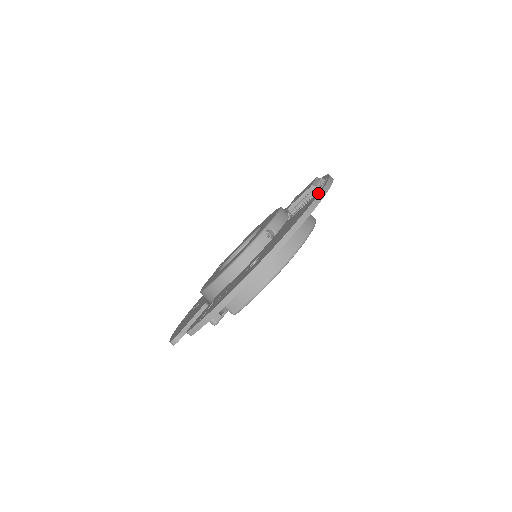
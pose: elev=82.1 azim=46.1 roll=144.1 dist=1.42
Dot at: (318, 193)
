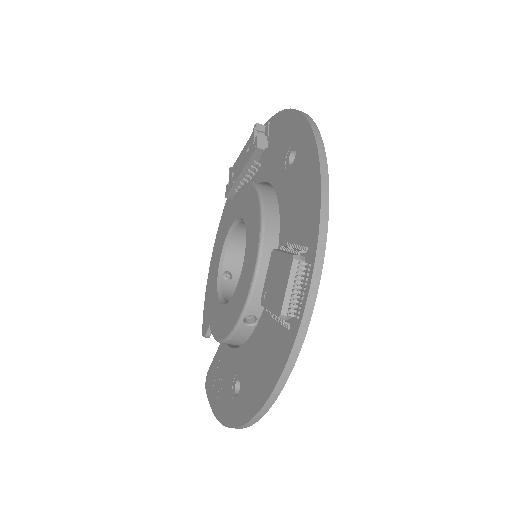
Dot at: (289, 346)
